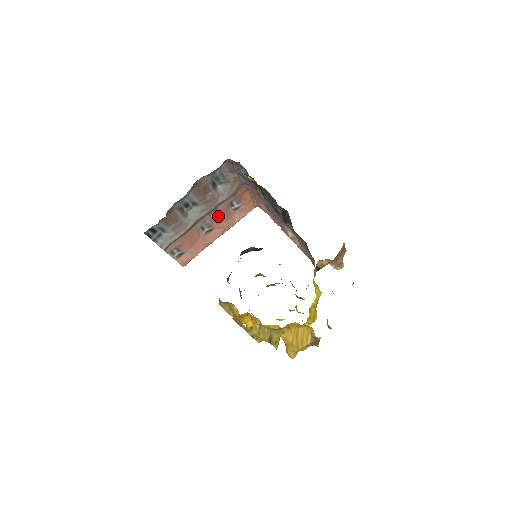
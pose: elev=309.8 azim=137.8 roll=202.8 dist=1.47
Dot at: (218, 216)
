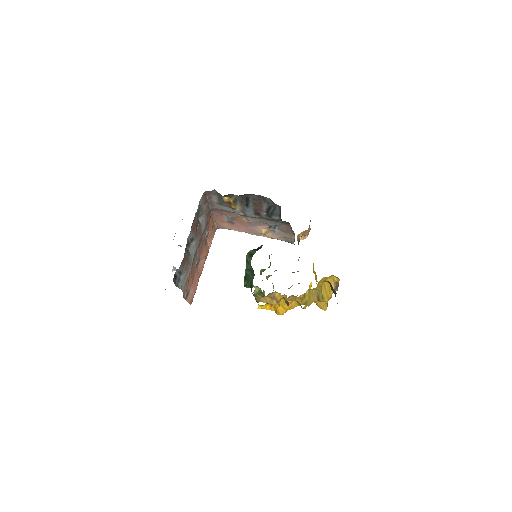
Dot at: (201, 247)
